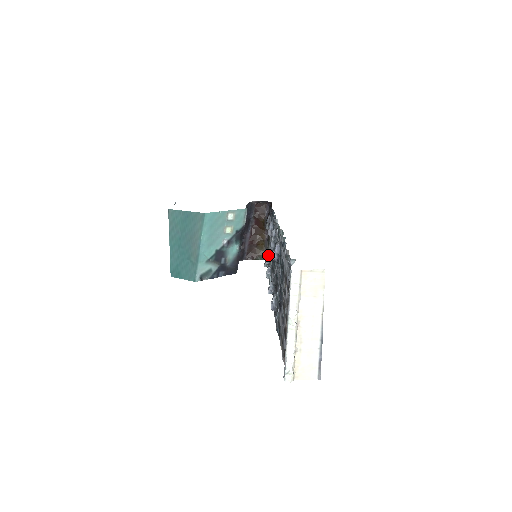
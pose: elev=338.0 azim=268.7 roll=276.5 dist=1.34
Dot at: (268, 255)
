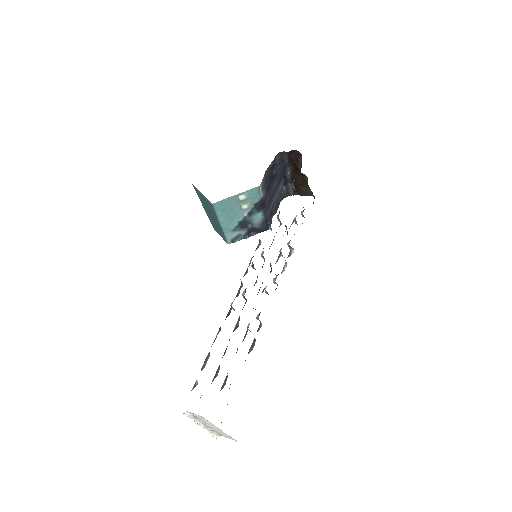
Dot at: occluded
